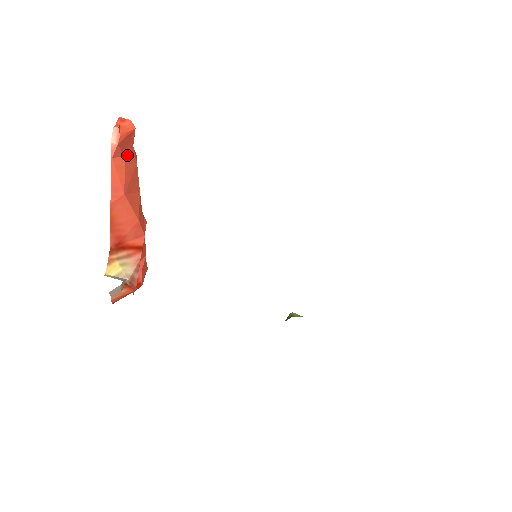
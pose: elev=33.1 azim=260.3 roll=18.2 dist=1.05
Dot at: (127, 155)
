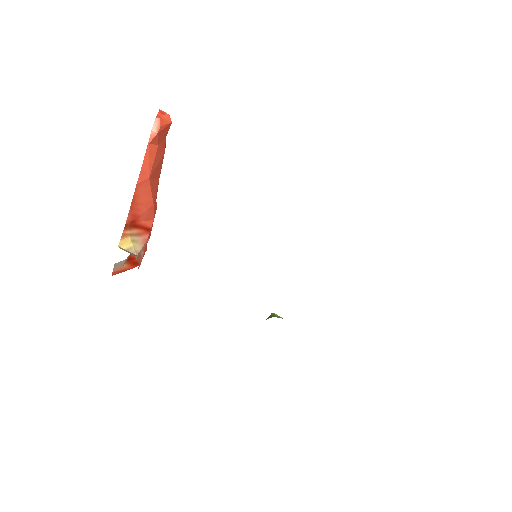
Dot at: (160, 144)
